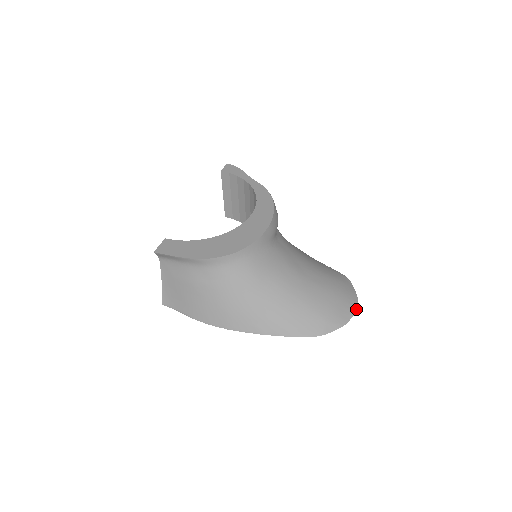
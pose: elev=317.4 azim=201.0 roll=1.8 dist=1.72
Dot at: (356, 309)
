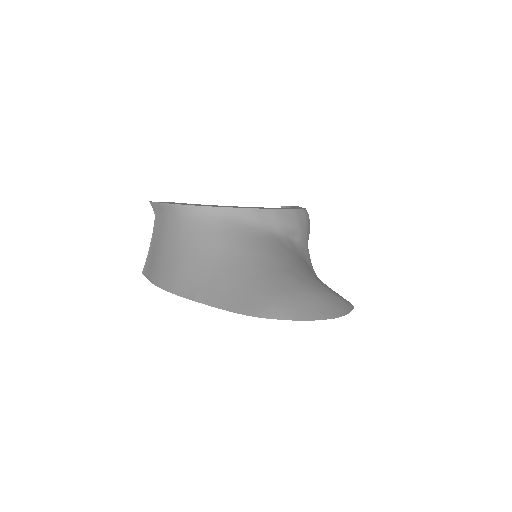
Dot at: (330, 318)
